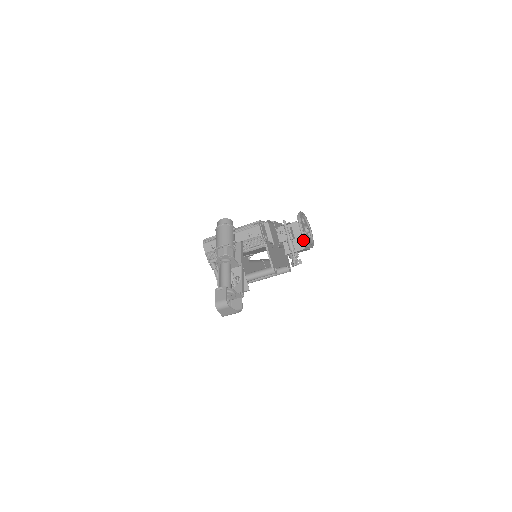
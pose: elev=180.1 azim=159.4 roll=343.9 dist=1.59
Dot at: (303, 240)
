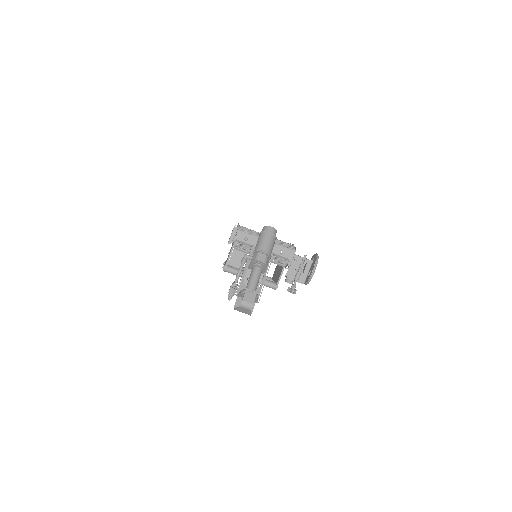
Dot at: (306, 277)
